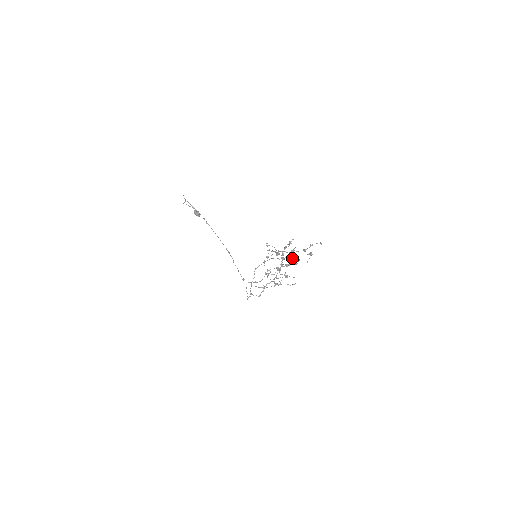
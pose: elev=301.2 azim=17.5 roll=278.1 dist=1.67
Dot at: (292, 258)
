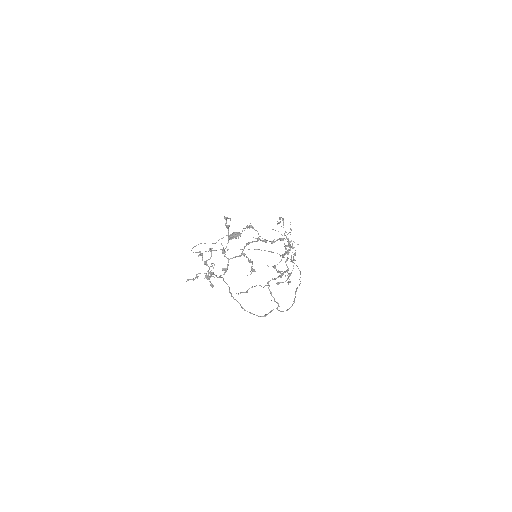
Dot at: occluded
